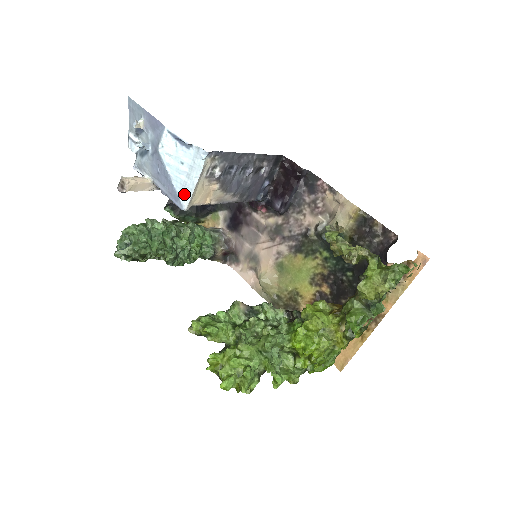
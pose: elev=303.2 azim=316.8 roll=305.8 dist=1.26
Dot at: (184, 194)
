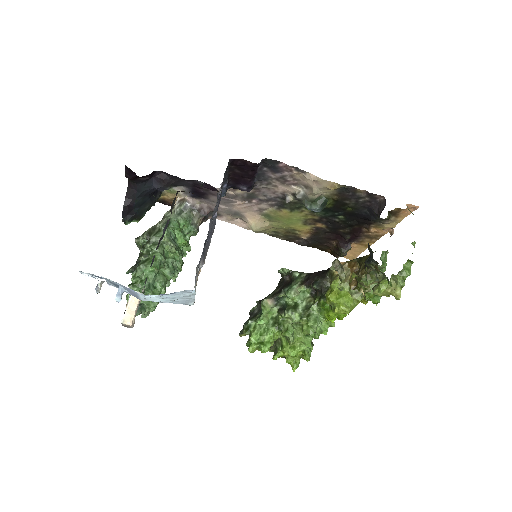
Dot at: (187, 303)
